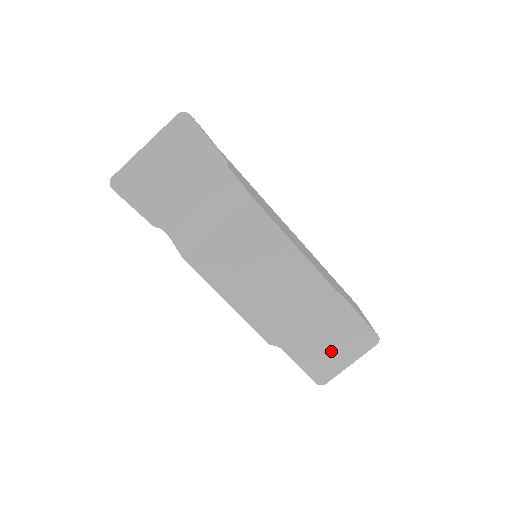
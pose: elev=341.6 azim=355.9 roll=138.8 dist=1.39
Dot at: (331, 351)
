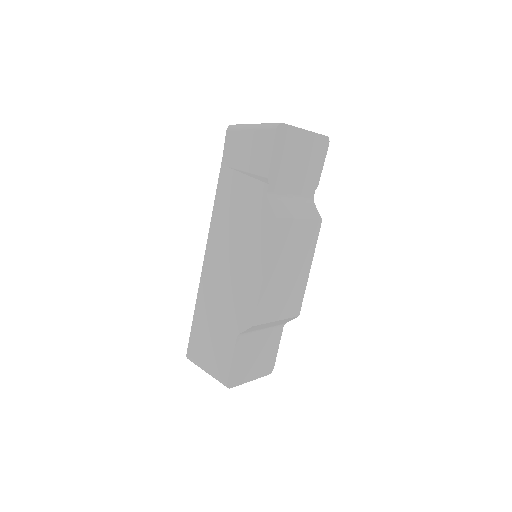
Dot at: (252, 362)
